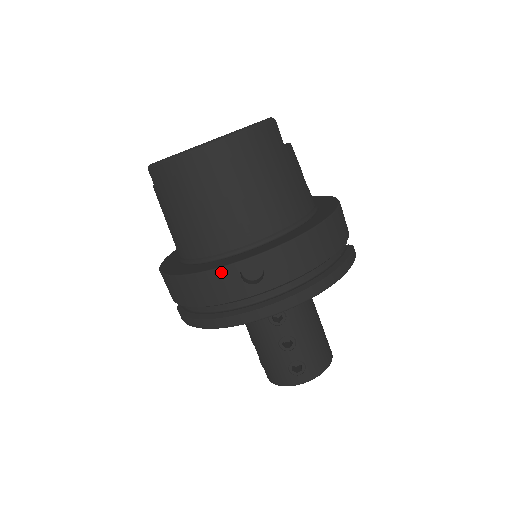
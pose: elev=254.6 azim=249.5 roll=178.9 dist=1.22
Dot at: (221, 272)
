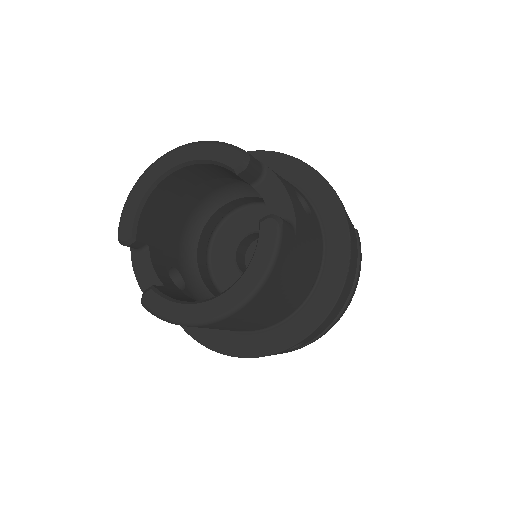
Dot at: occluded
